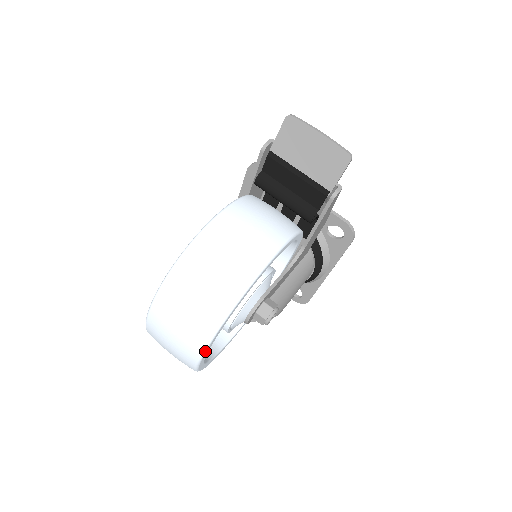
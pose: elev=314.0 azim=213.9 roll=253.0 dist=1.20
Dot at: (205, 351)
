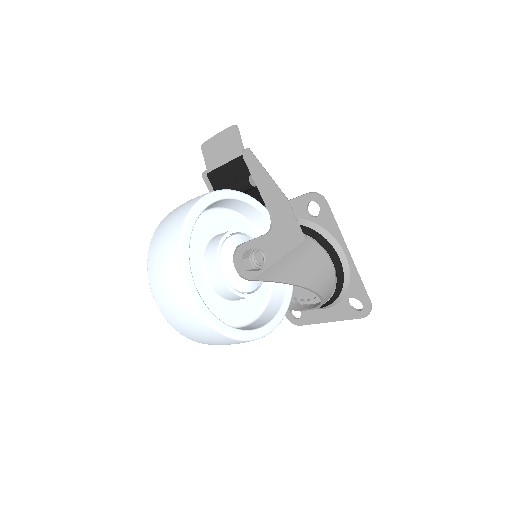
Dot at: (184, 276)
